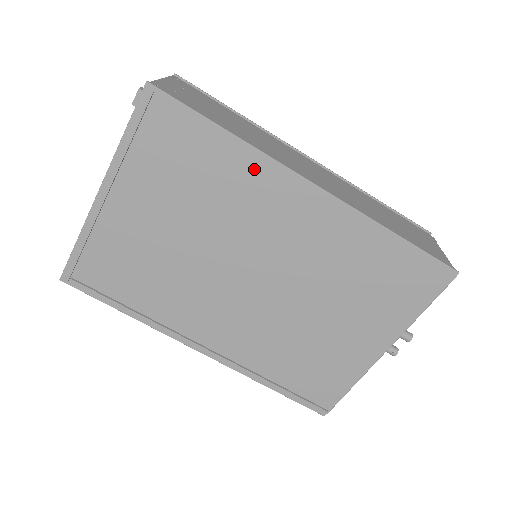
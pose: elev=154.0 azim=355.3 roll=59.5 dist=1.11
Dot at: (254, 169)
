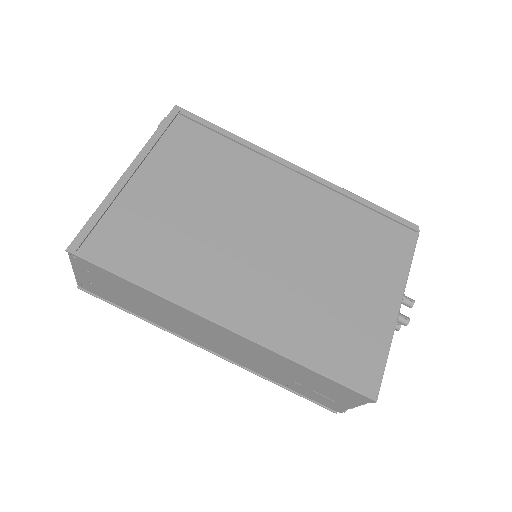
Dot at: (254, 158)
